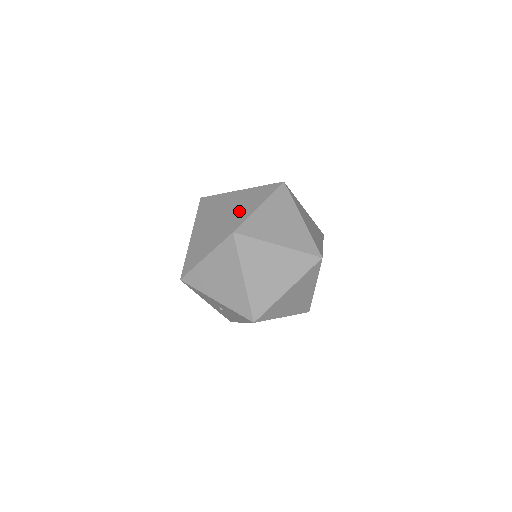
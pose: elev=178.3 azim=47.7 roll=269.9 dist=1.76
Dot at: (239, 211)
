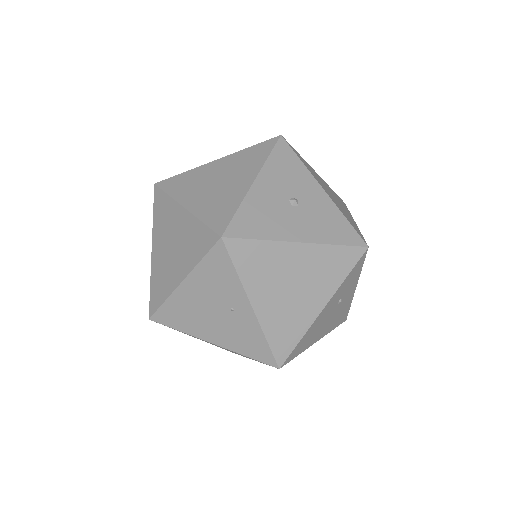
Dot at: (164, 273)
